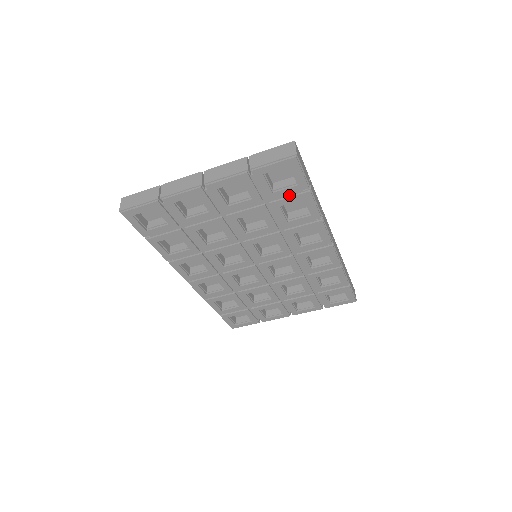
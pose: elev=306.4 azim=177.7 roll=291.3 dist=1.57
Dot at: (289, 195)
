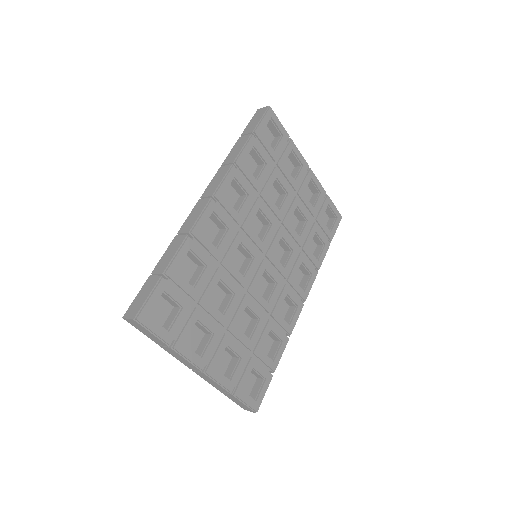
Dot at: (322, 233)
